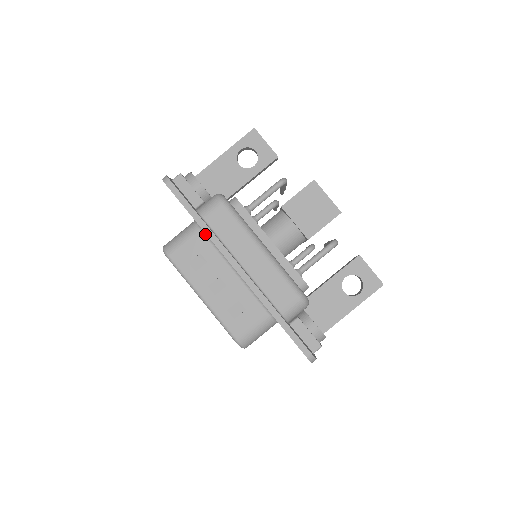
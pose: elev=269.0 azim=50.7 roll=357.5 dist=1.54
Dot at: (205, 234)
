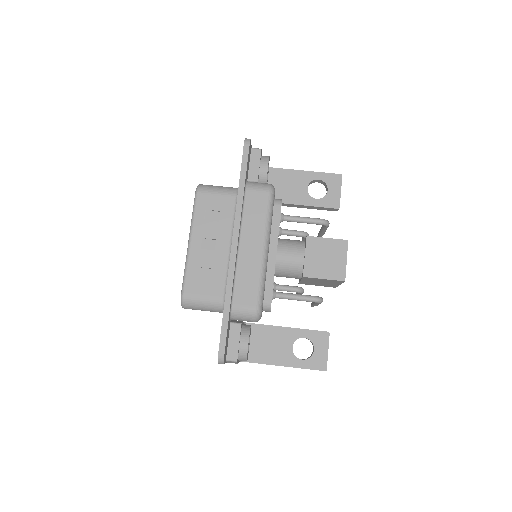
Dot at: (236, 202)
